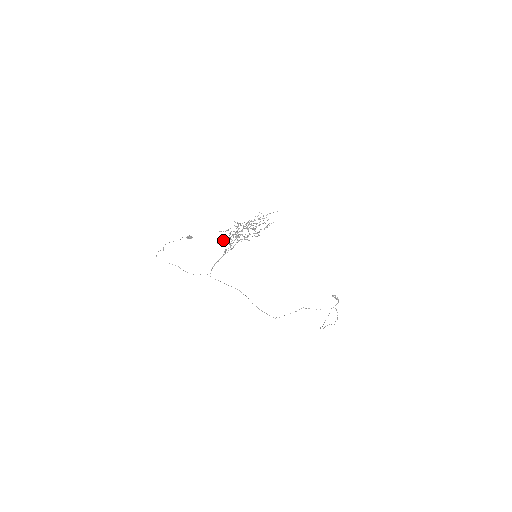
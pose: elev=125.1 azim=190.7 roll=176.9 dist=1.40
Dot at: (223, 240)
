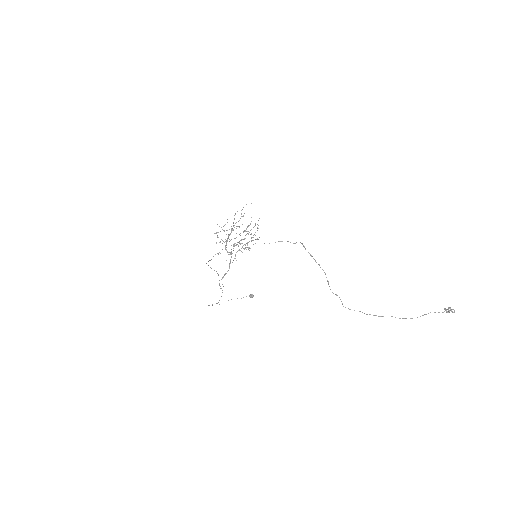
Dot at: occluded
